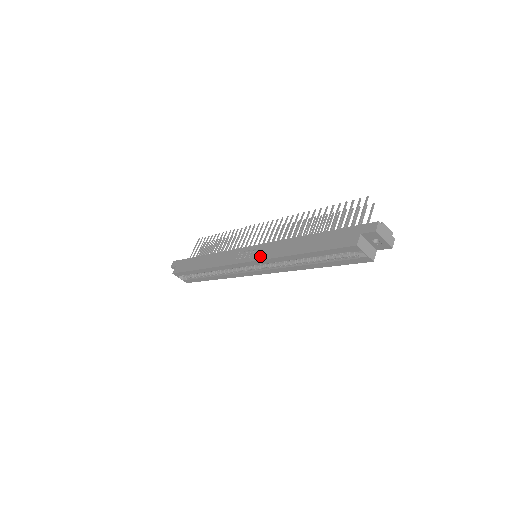
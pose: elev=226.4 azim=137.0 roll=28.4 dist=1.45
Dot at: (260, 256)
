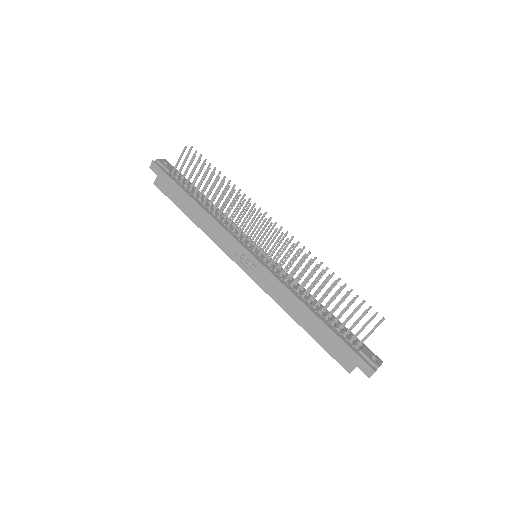
Dot at: (262, 283)
